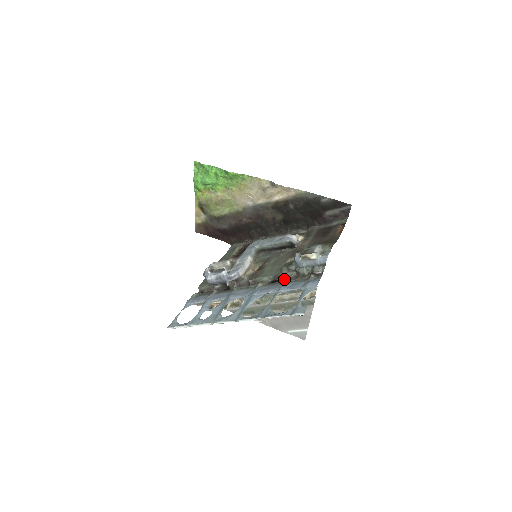
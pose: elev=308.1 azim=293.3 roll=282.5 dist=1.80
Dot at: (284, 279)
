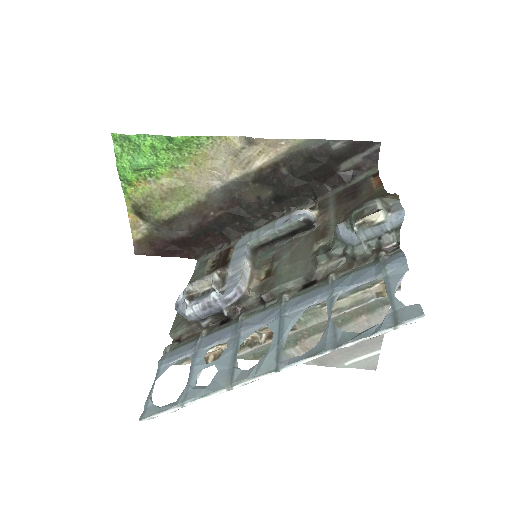
Dot at: (329, 274)
